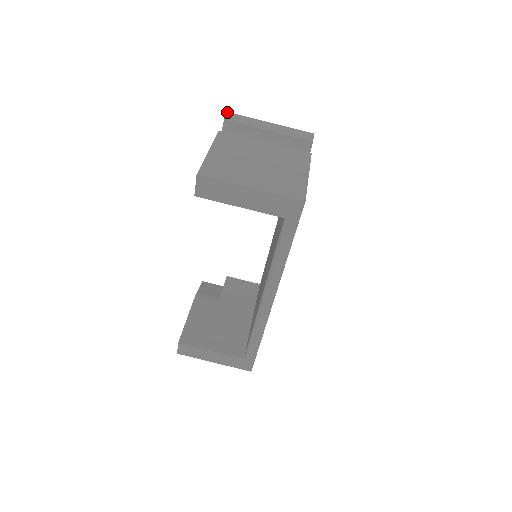
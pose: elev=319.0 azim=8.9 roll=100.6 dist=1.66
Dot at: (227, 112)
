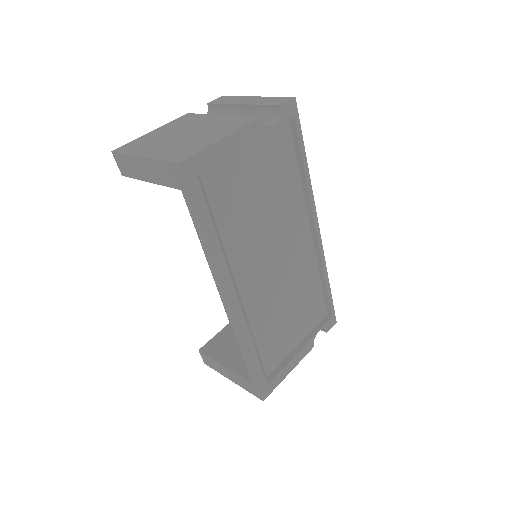
Dot at: occluded
